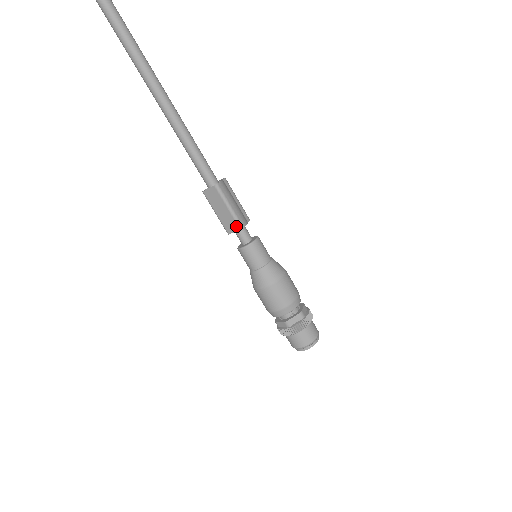
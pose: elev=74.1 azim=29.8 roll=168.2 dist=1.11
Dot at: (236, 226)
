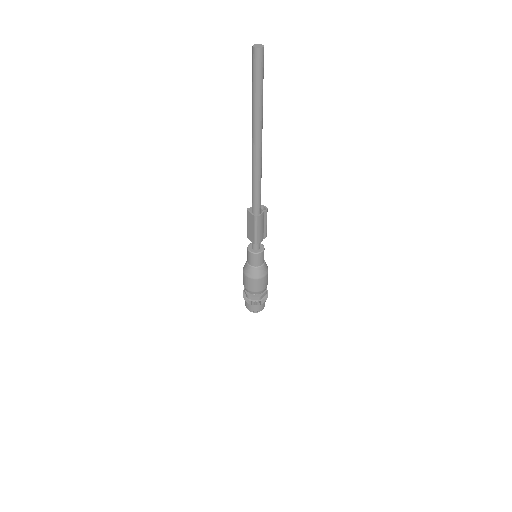
Dot at: (253, 241)
